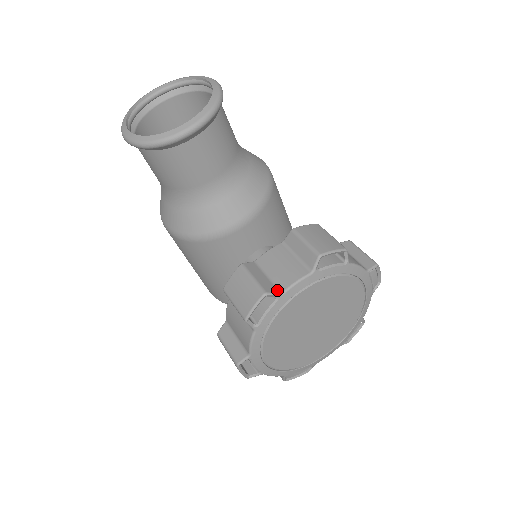
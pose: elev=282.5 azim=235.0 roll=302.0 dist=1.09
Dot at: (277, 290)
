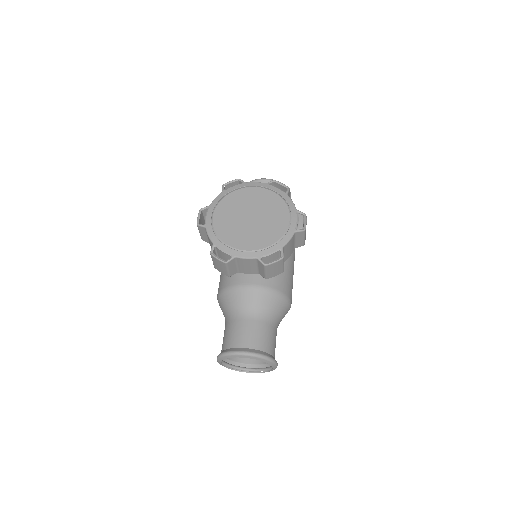
Dot at: (246, 183)
